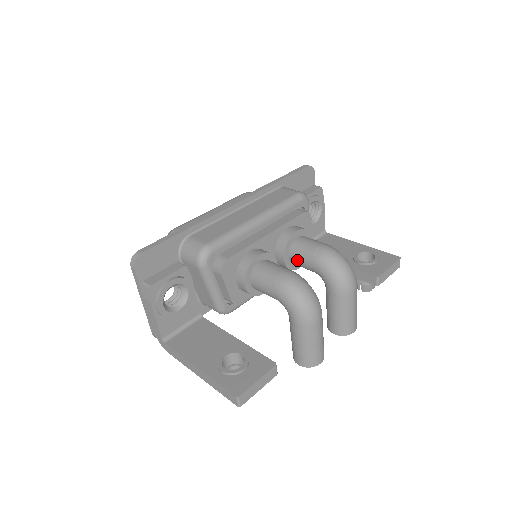
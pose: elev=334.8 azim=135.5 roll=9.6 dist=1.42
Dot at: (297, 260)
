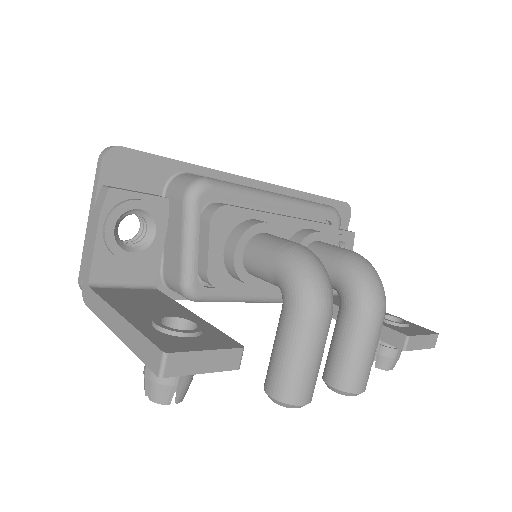
Dot at: occluded
